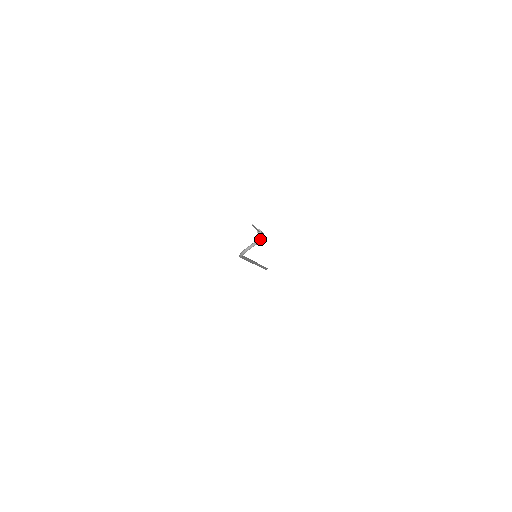
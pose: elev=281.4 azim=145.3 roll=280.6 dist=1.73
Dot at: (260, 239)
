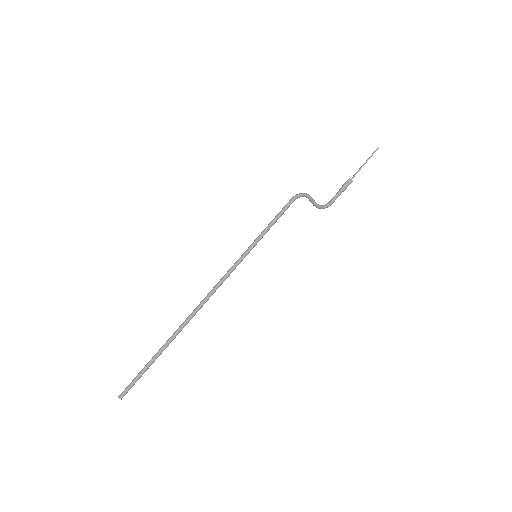
Dot at: (323, 205)
